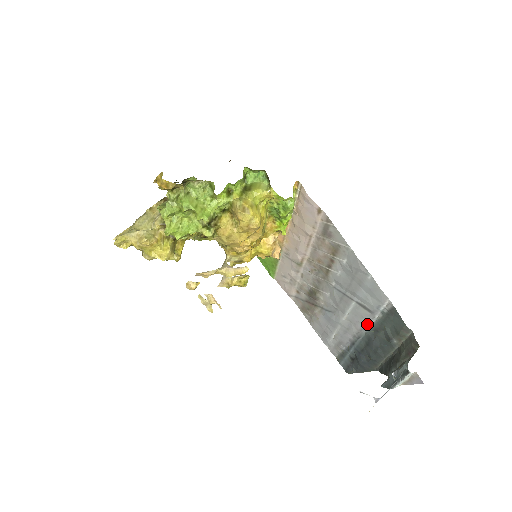
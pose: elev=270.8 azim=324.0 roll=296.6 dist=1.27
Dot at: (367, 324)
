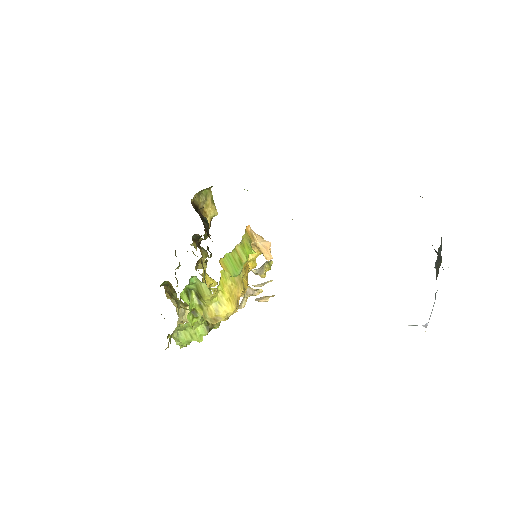
Dot at: occluded
